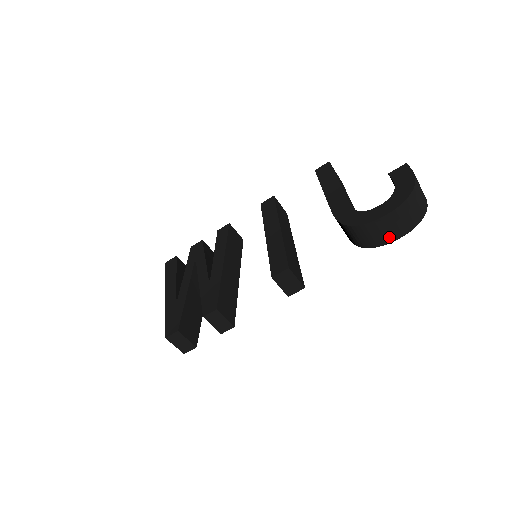
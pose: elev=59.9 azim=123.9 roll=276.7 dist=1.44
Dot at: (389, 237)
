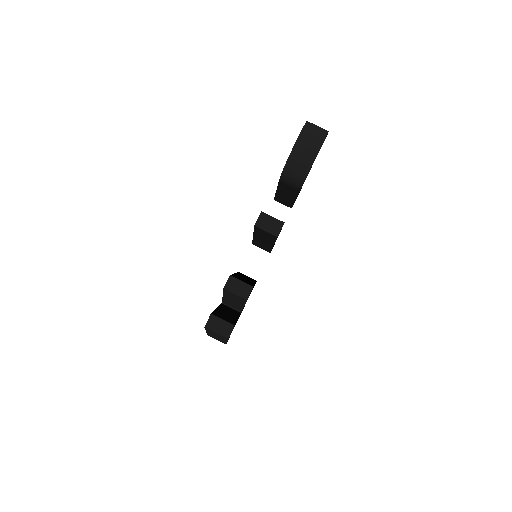
Dot at: (312, 152)
